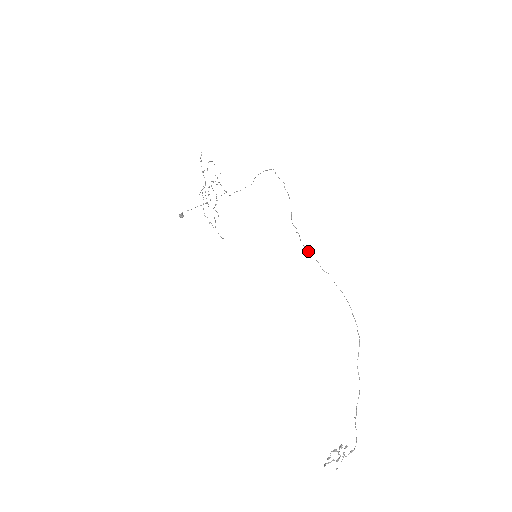
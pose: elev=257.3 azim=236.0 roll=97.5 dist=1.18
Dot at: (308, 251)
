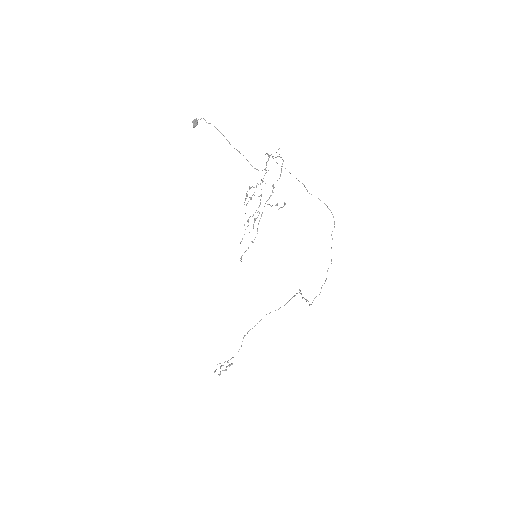
Dot at: (301, 294)
